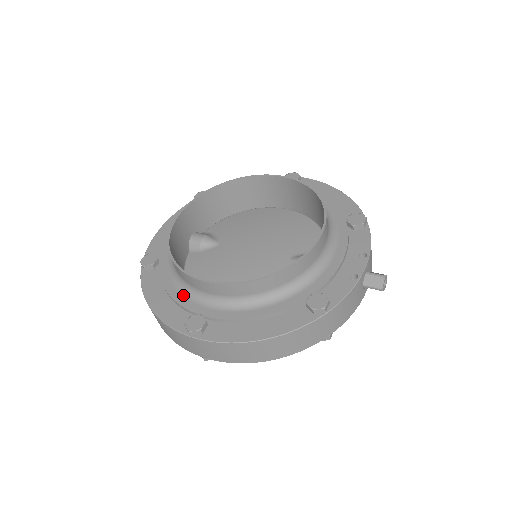
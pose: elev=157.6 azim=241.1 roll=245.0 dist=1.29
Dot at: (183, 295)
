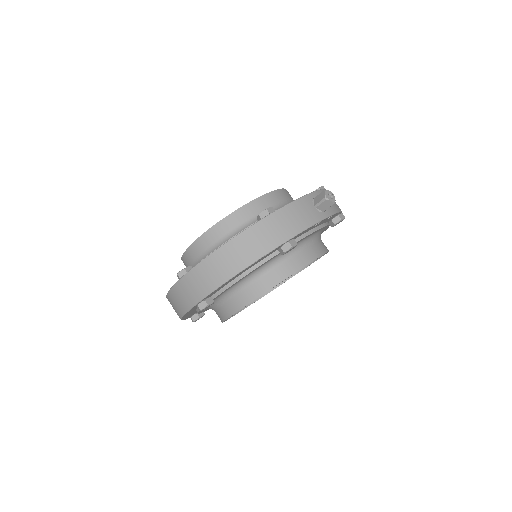
Dot at: occluded
